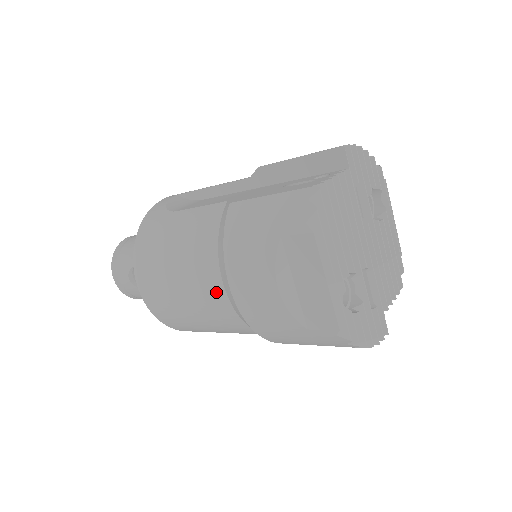
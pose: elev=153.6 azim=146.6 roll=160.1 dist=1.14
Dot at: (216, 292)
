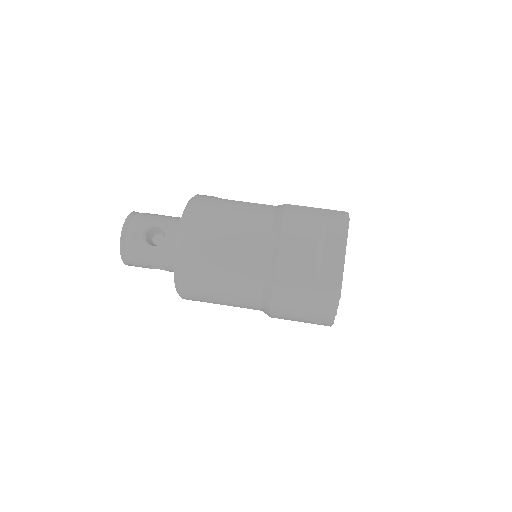
Dot at: (260, 247)
